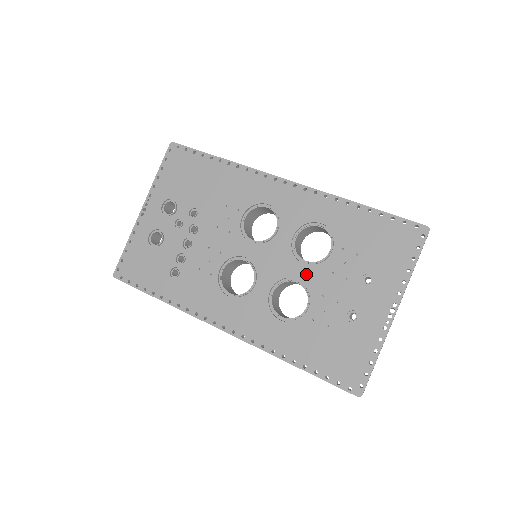
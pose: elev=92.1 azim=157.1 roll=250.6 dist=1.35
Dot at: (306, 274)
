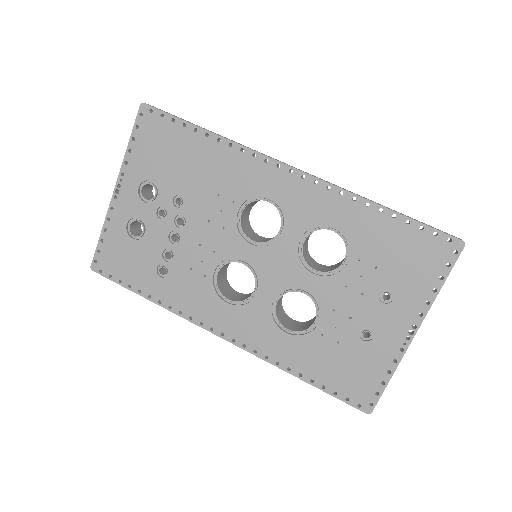
Dot at: (315, 285)
